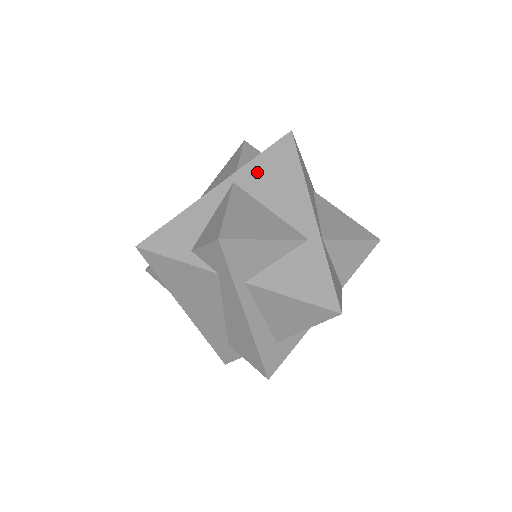
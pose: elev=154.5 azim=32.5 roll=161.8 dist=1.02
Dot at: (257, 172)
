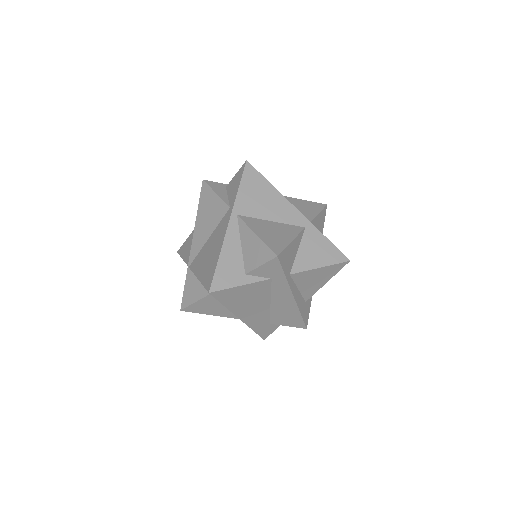
Dot at: (246, 200)
